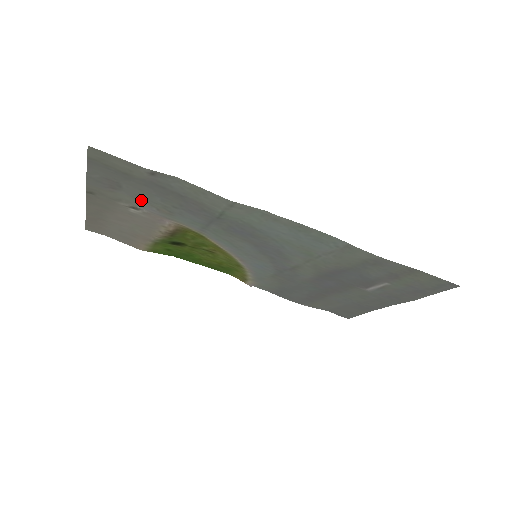
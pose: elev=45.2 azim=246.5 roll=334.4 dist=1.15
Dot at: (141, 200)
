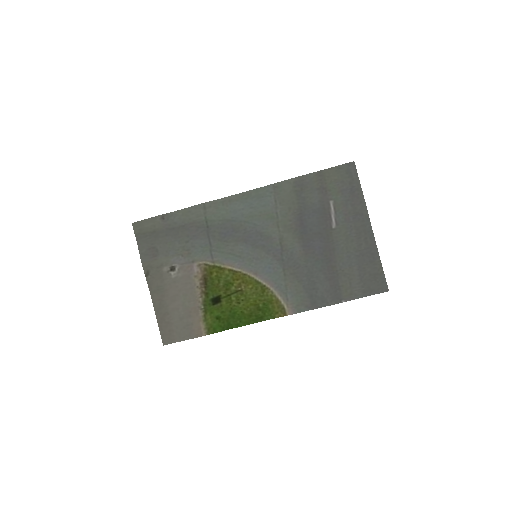
Dot at: (171, 255)
